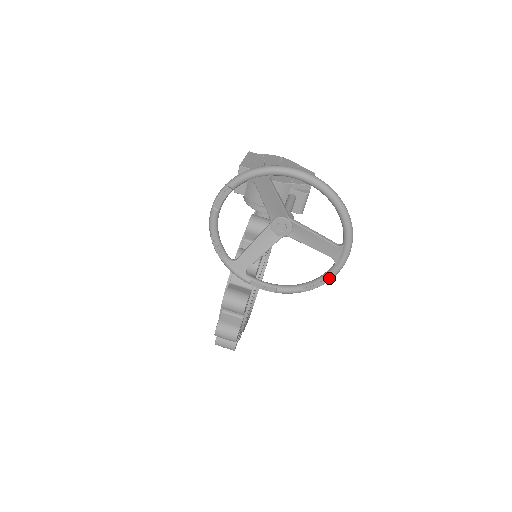
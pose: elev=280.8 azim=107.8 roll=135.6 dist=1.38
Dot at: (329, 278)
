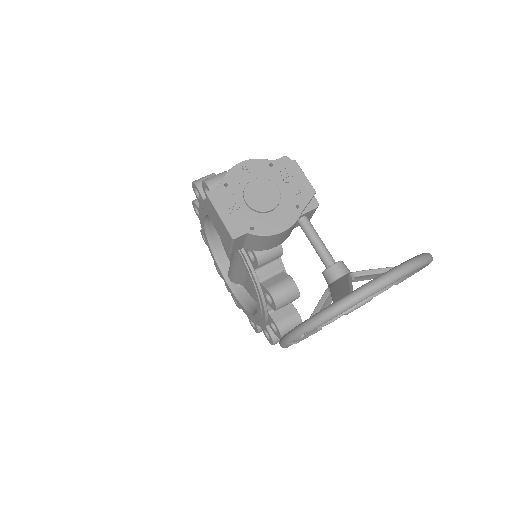
Dot at: occluded
